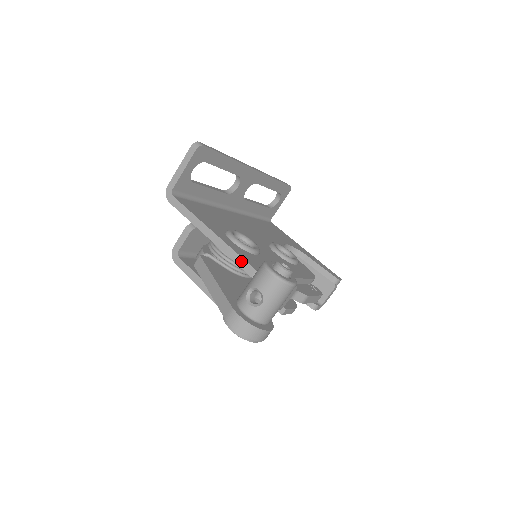
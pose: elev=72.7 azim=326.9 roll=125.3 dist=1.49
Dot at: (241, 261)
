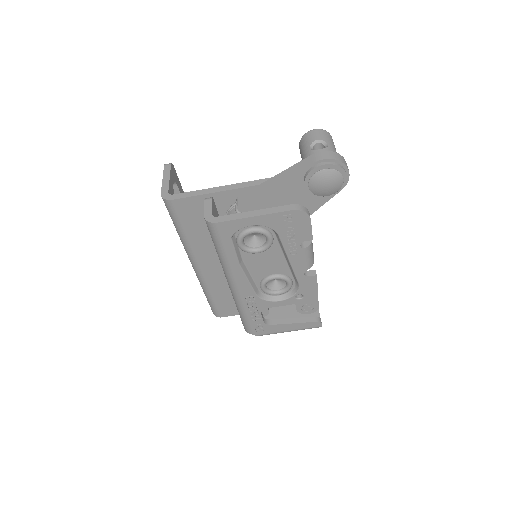
Dot at: occluded
